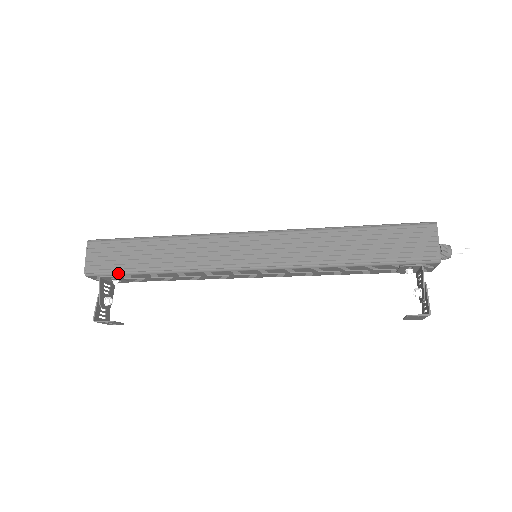
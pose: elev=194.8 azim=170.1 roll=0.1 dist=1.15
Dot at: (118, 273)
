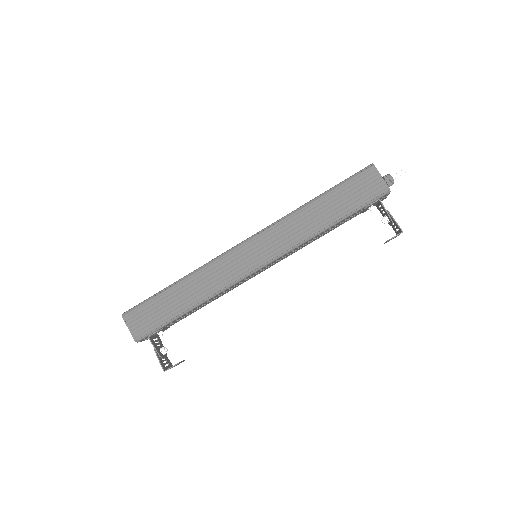
Dot at: (161, 326)
